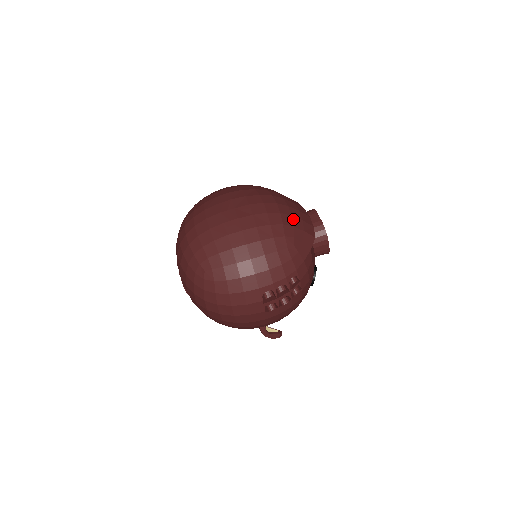
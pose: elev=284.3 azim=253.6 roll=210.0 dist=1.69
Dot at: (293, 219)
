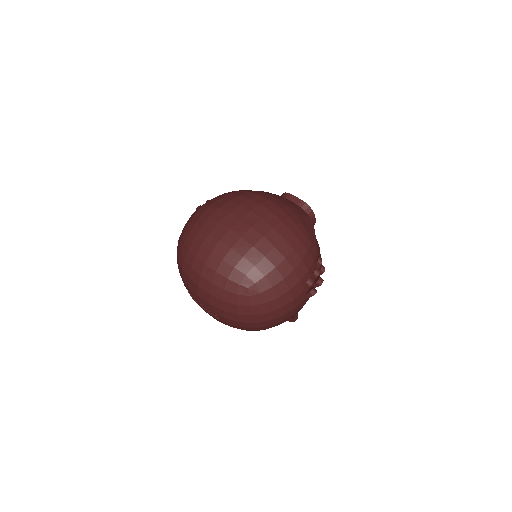
Dot at: (290, 208)
